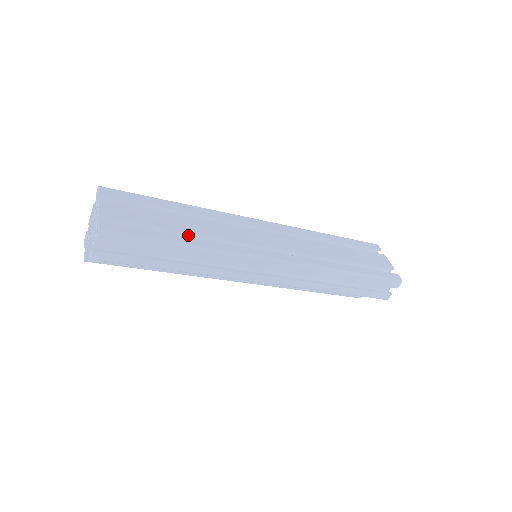
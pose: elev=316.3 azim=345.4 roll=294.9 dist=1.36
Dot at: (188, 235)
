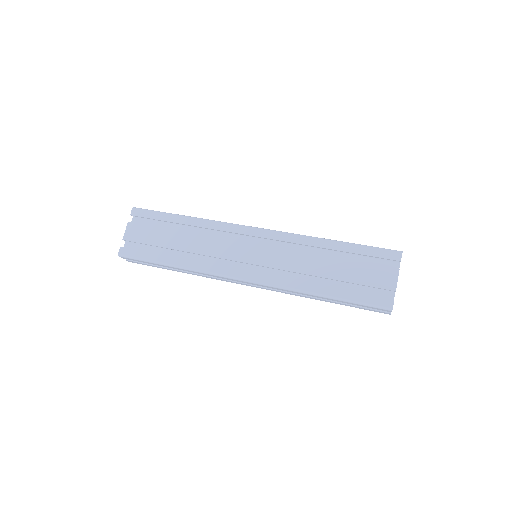
Dot at: (182, 250)
